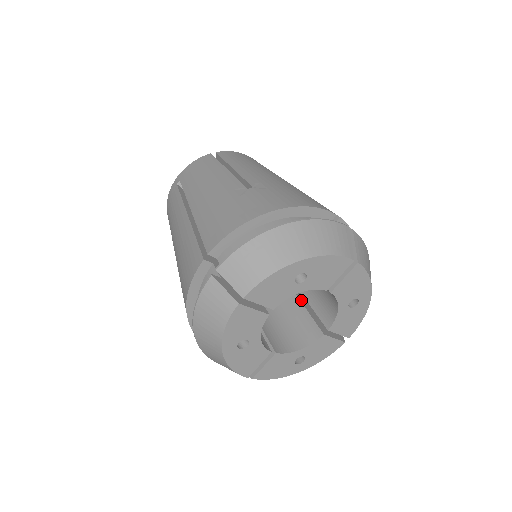
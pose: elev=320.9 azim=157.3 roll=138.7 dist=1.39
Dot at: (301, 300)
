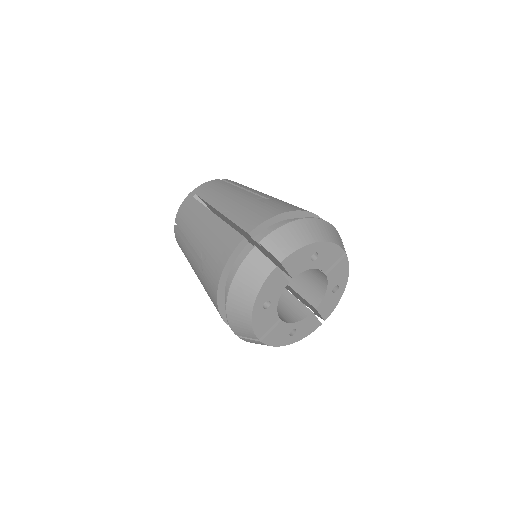
Dot at: (289, 292)
